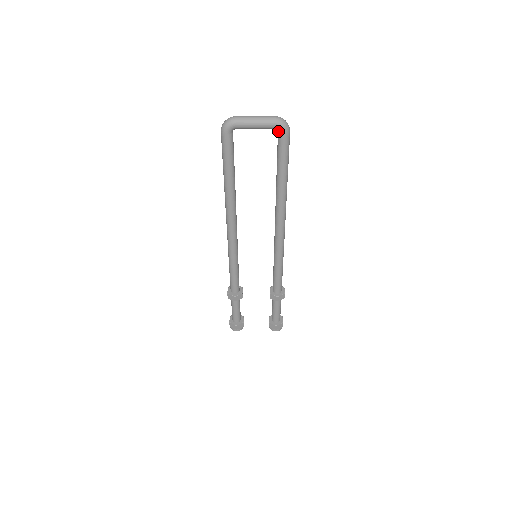
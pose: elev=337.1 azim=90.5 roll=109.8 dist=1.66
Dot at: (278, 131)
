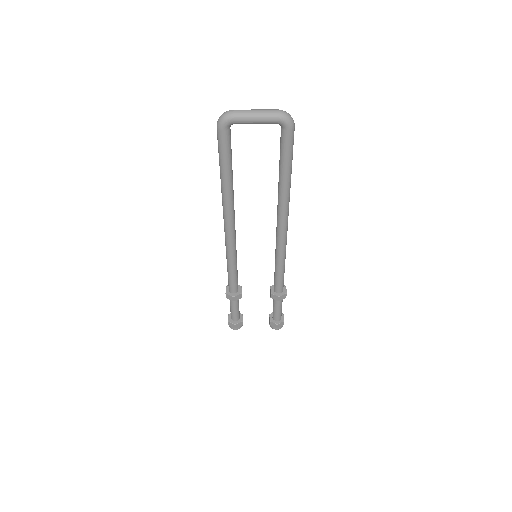
Dot at: (281, 126)
